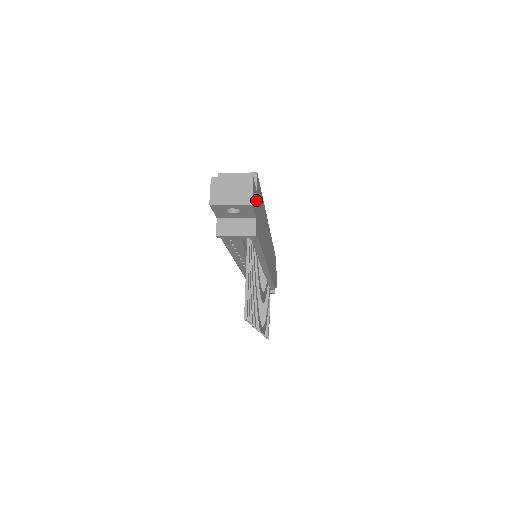
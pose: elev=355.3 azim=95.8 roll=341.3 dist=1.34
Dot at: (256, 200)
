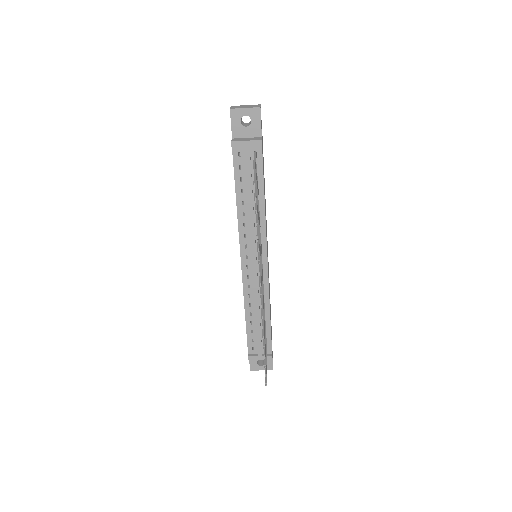
Dot at: occluded
